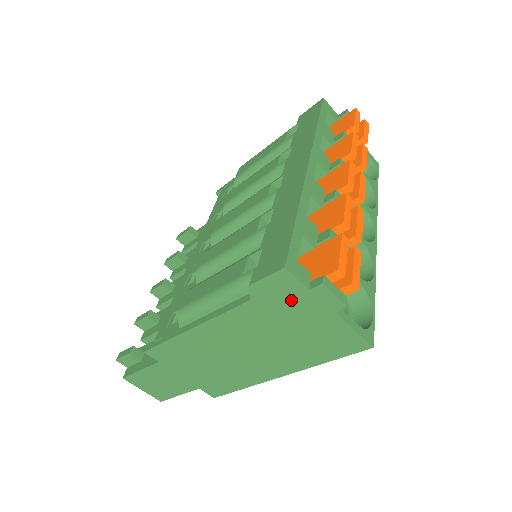
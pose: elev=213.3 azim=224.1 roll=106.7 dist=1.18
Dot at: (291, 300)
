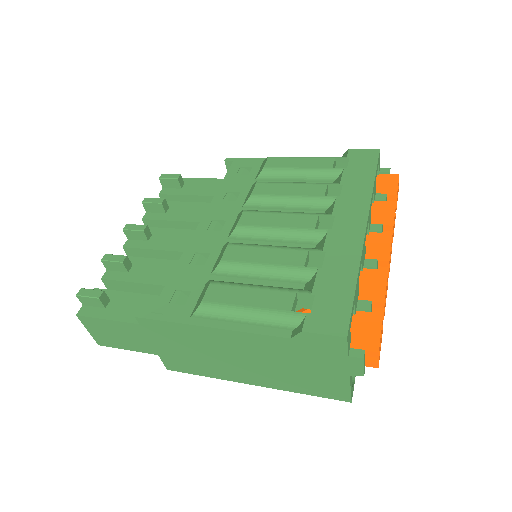
Dot at: (325, 354)
